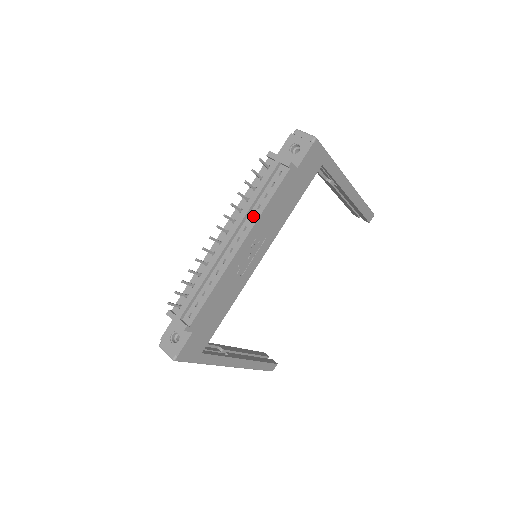
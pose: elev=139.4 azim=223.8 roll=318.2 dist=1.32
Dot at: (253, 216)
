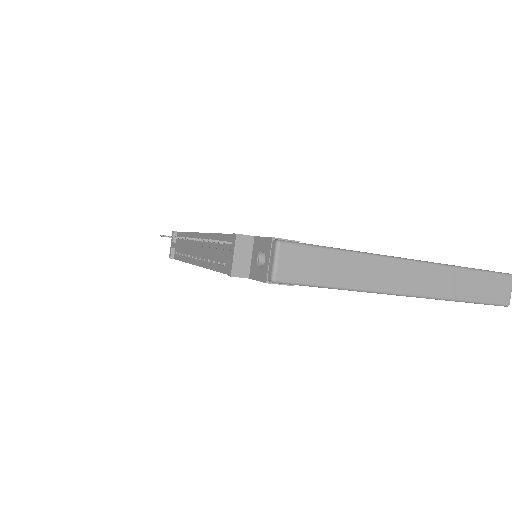
Dot at: (212, 259)
